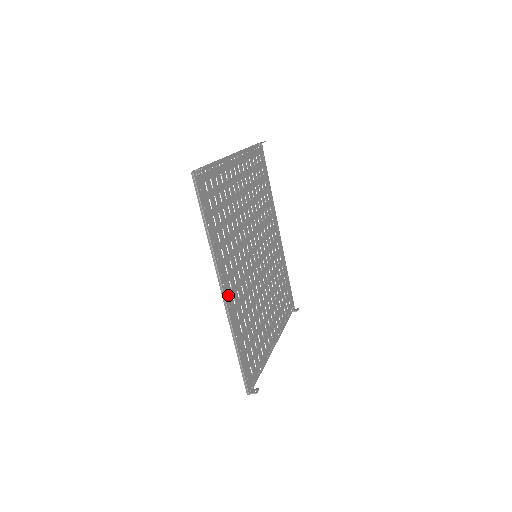
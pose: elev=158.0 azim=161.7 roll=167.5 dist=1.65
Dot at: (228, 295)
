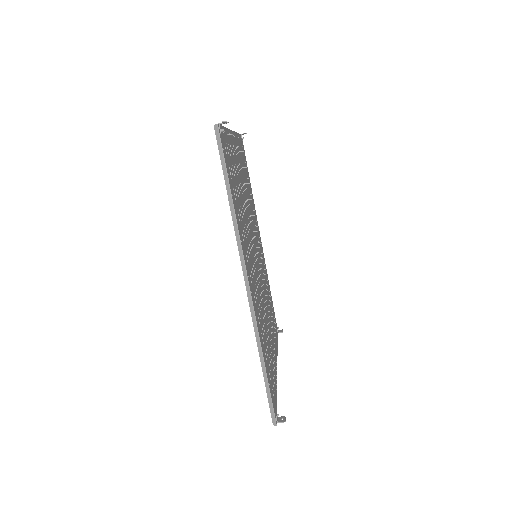
Dot at: (251, 291)
